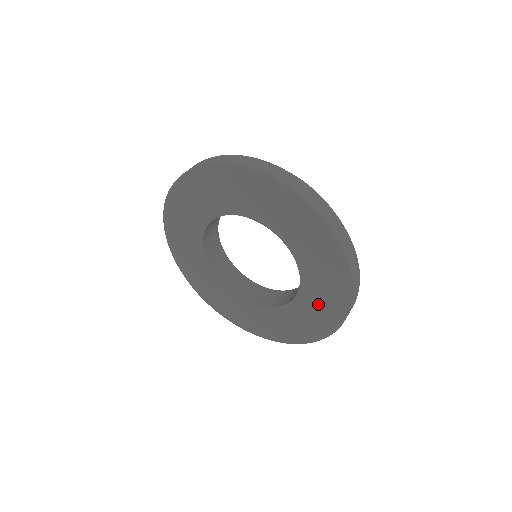
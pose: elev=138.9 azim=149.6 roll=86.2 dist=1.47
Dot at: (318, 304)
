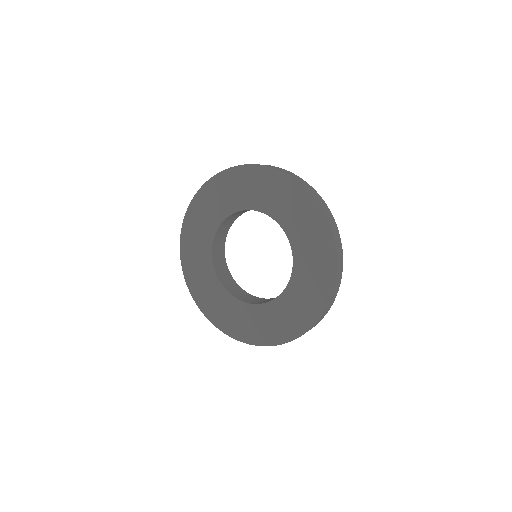
Dot at: (311, 253)
